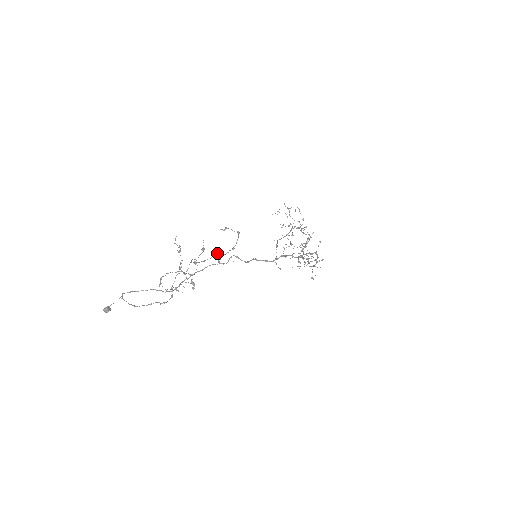
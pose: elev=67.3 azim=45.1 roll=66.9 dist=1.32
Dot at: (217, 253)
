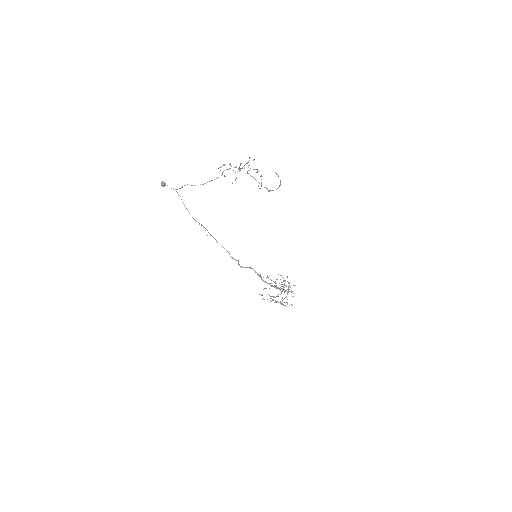
Dot at: occluded
